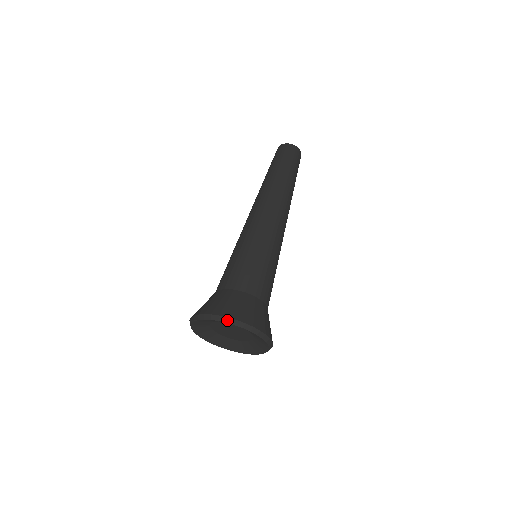
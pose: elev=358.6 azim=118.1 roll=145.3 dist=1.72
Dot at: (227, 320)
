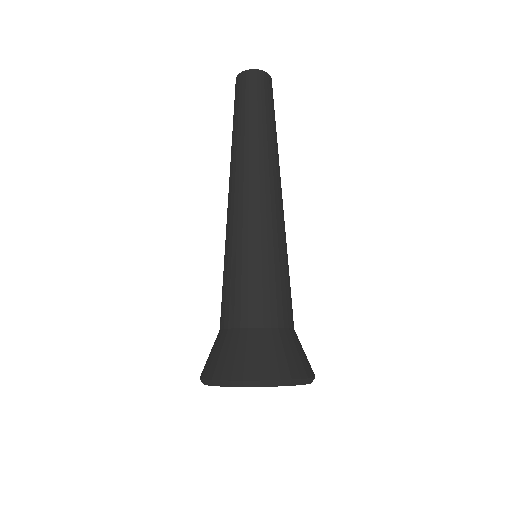
Dot at: (280, 383)
